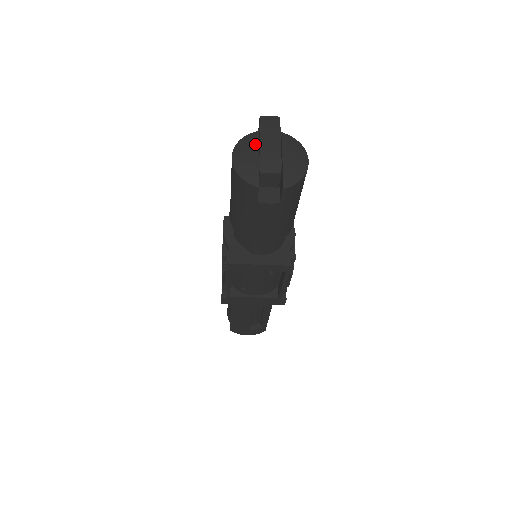
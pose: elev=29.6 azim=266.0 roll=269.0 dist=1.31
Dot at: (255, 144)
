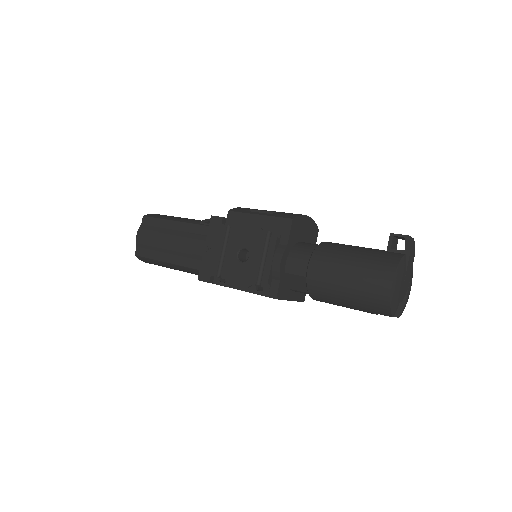
Dot at: (405, 274)
